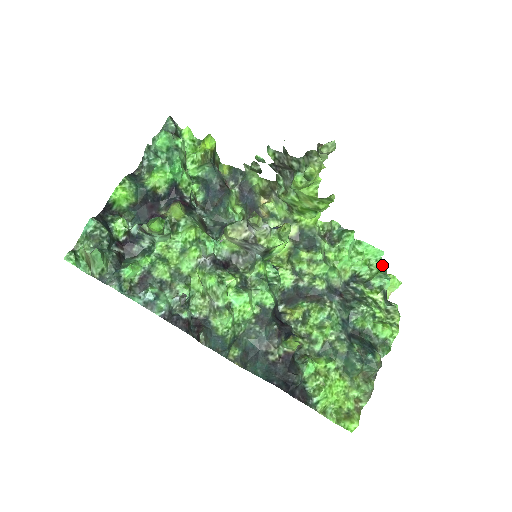
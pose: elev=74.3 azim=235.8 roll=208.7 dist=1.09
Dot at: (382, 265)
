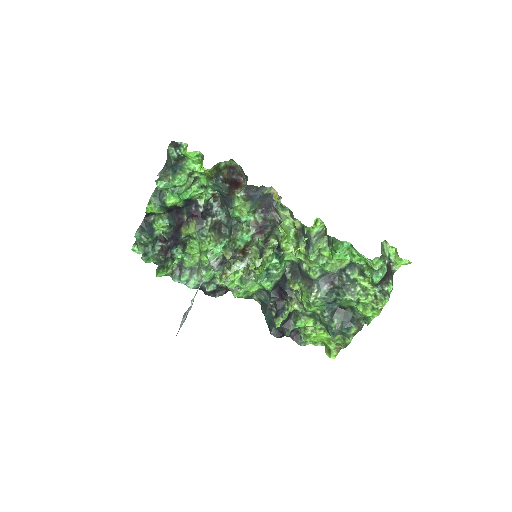
Dot at: (375, 265)
